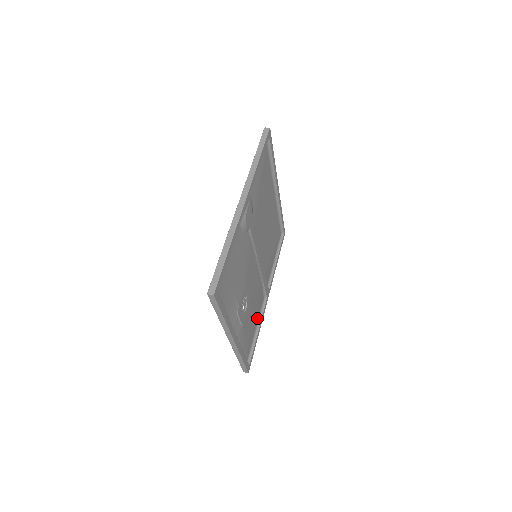
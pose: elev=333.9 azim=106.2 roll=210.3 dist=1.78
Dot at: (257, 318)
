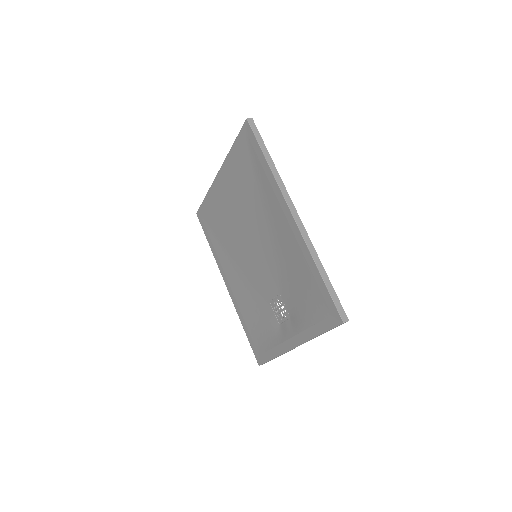
Dot at: (245, 311)
